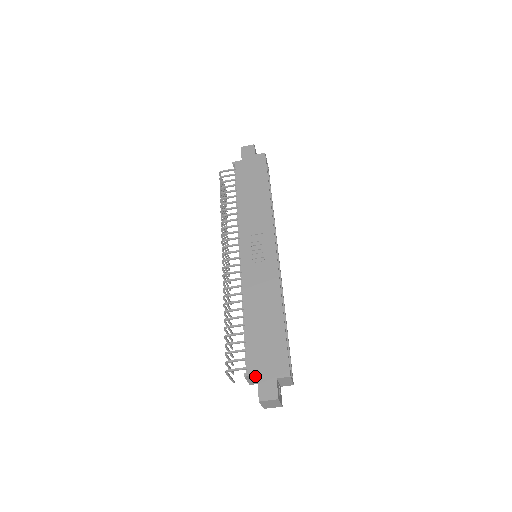
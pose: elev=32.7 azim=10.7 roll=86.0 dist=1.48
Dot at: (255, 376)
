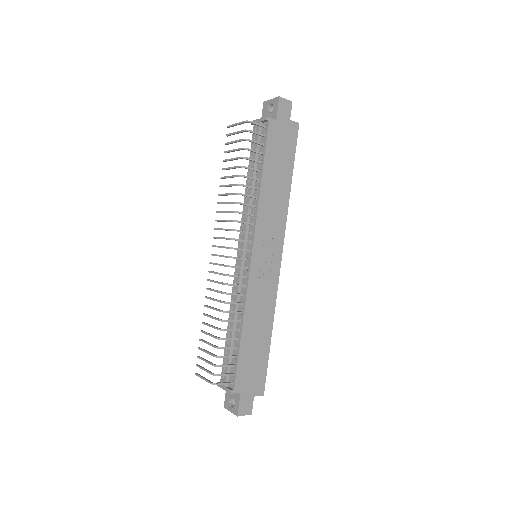
Dot at: (237, 392)
